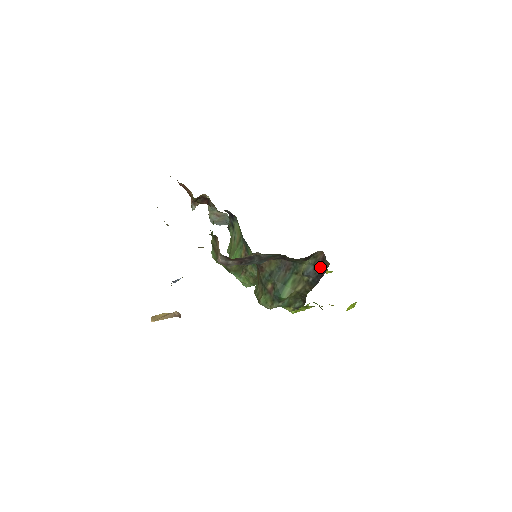
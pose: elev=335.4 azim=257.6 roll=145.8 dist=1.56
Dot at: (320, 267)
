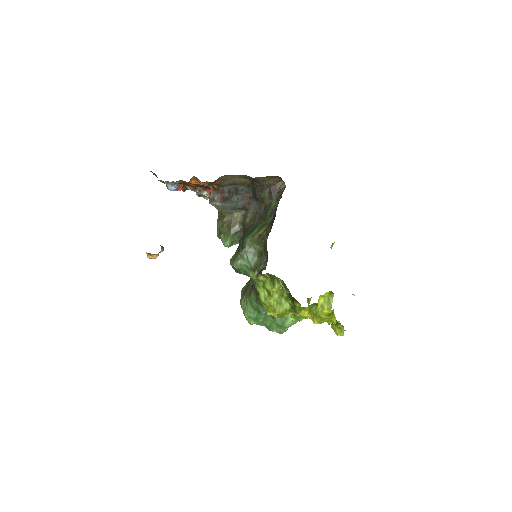
Dot at: occluded
